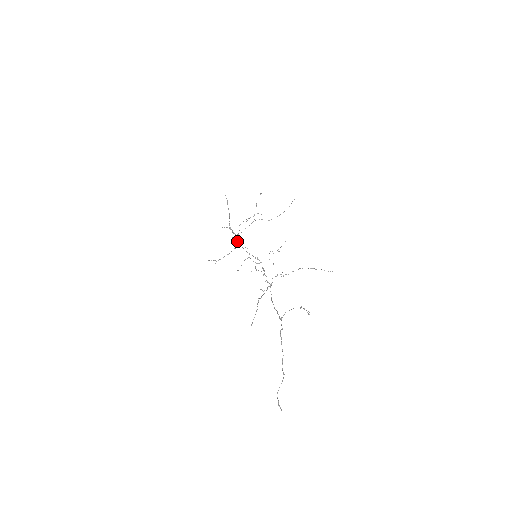
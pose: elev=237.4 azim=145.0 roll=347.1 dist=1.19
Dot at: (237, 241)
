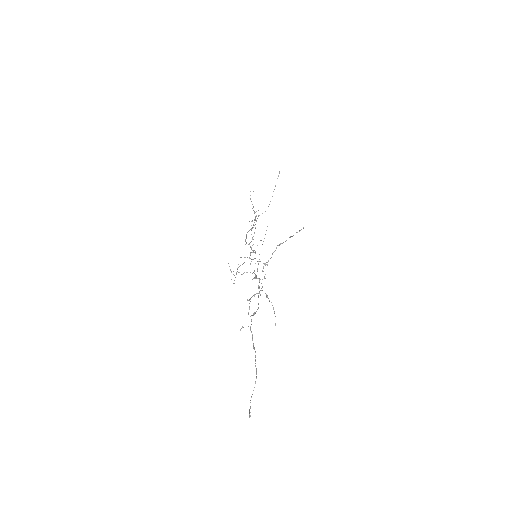
Dot at: occluded
